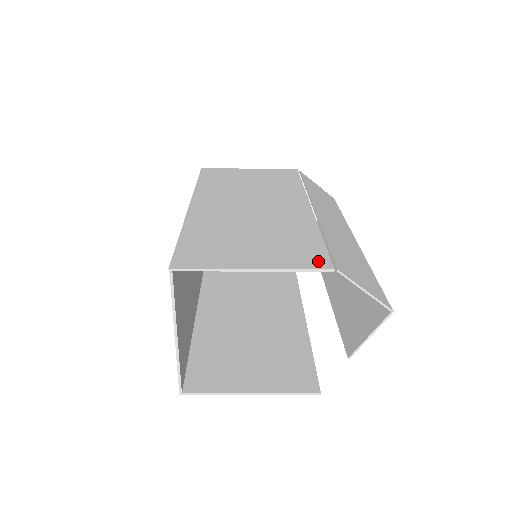
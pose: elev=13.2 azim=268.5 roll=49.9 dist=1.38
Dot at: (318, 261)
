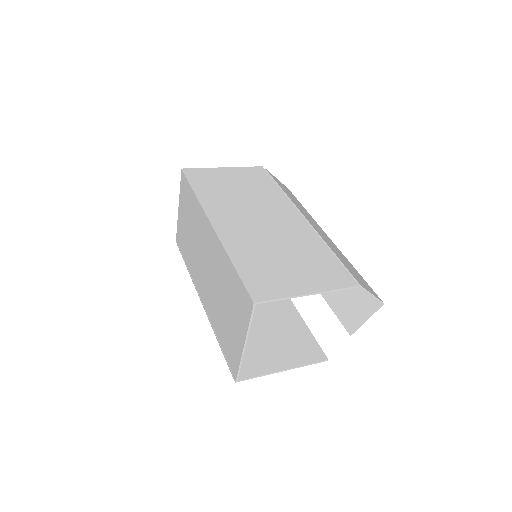
Dot at: (345, 279)
